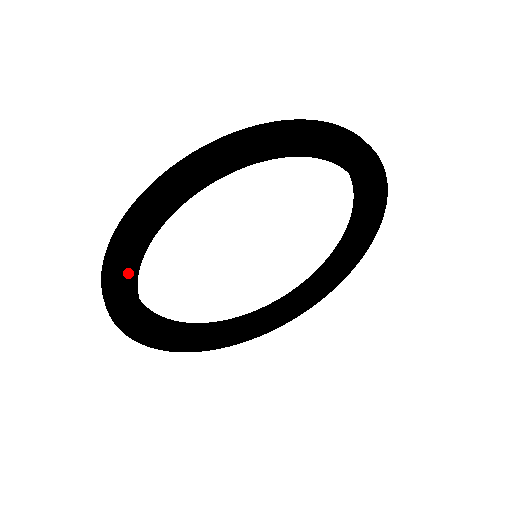
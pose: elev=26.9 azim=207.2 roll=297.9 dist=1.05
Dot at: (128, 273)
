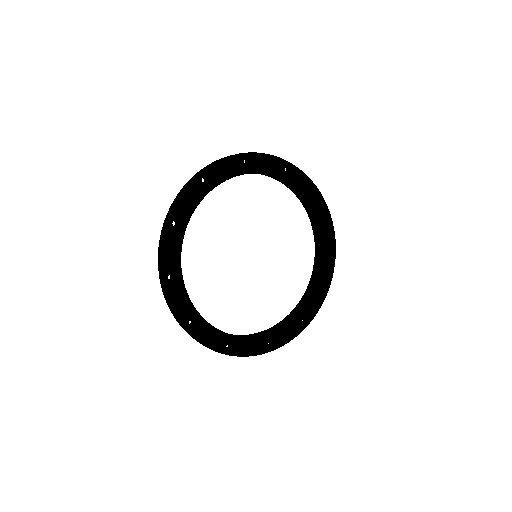
Dot at: (176, 243)
